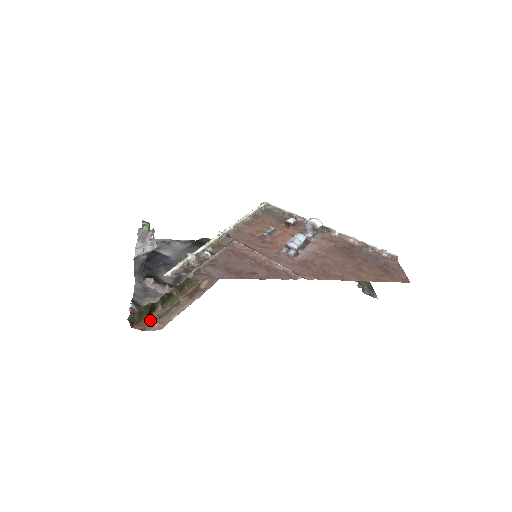
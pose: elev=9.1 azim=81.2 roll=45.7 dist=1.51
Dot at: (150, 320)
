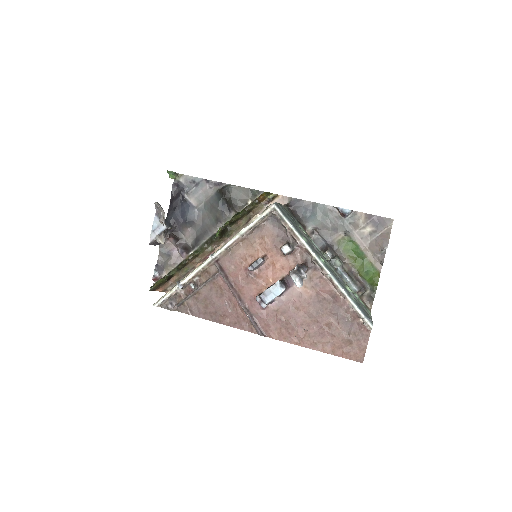
Dot at: (169, 285)
